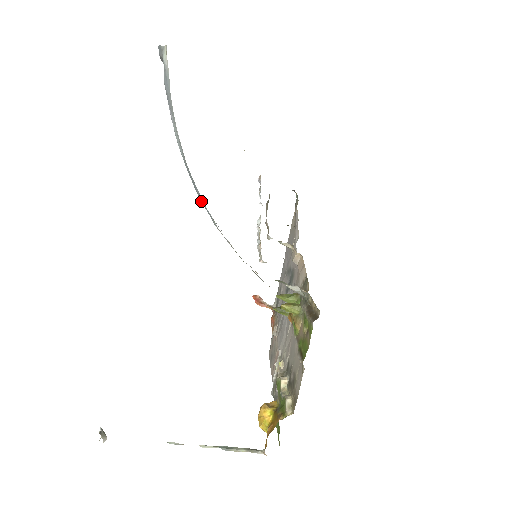
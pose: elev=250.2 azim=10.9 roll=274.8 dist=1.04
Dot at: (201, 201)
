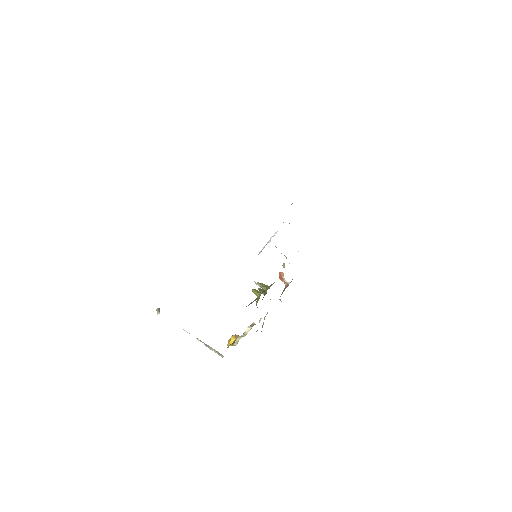
Dot at: occluded
